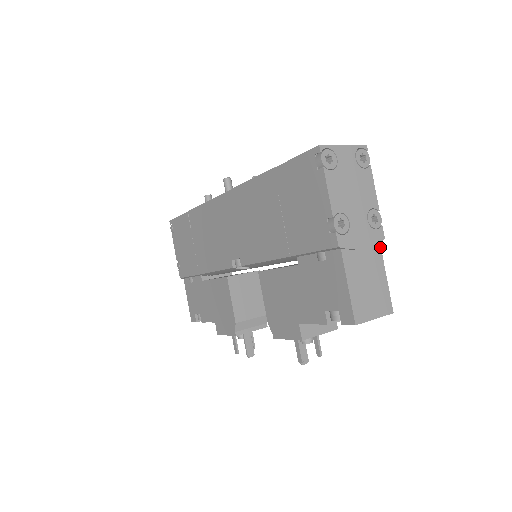
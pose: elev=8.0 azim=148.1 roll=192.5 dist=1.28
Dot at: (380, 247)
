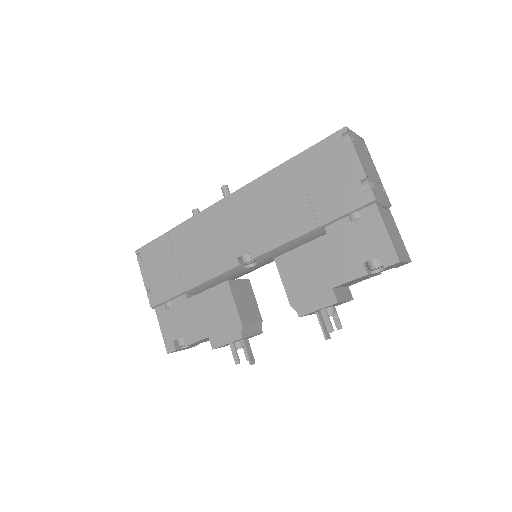
Dot at: (390, 212)
